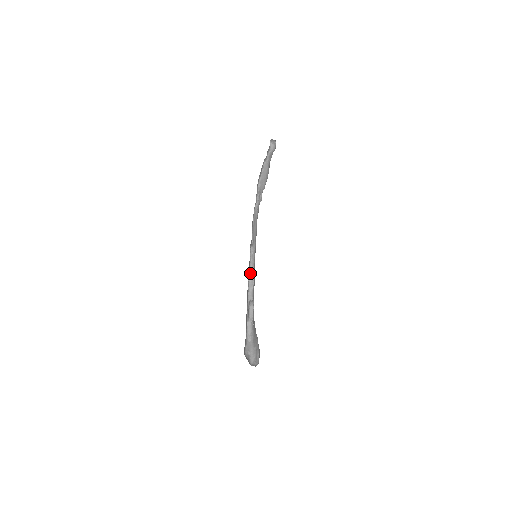
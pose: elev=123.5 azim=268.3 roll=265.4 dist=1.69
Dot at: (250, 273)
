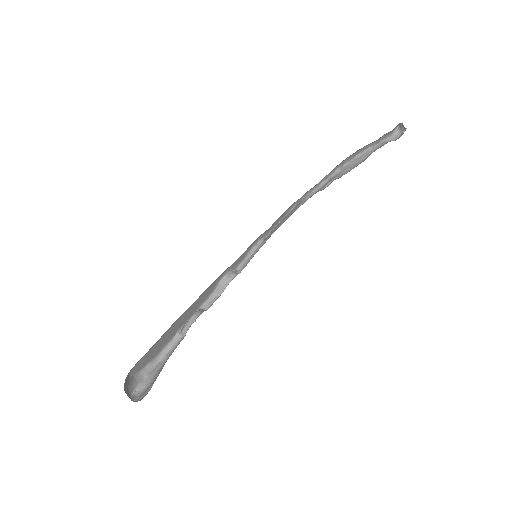
Dot at: (231, 272)
